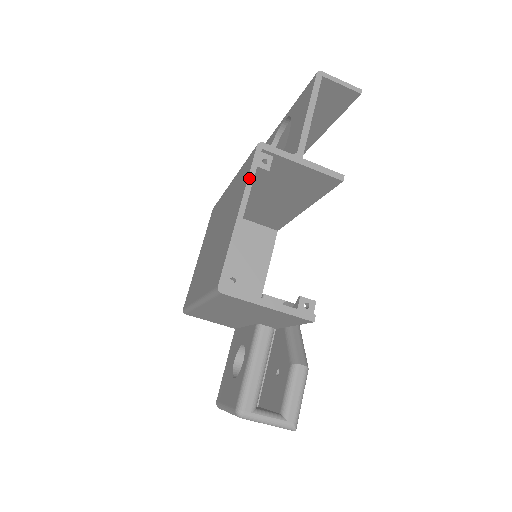
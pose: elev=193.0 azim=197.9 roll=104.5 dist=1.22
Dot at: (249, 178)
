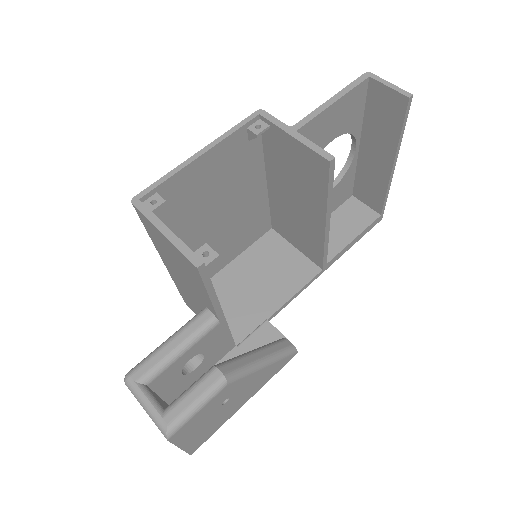
Dot at: (229, 131)
